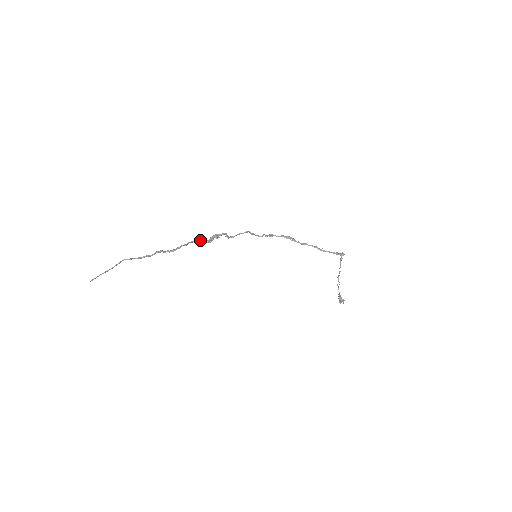
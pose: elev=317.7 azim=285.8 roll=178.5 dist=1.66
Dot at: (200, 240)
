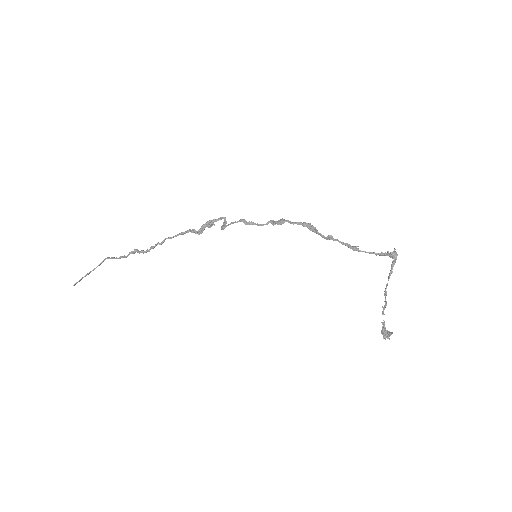
Dot at: (182, 234)
